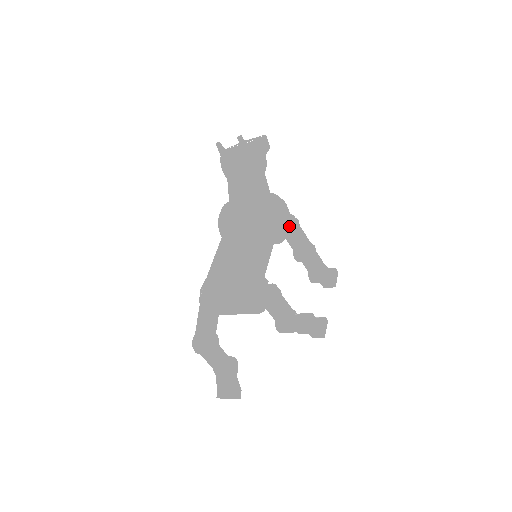
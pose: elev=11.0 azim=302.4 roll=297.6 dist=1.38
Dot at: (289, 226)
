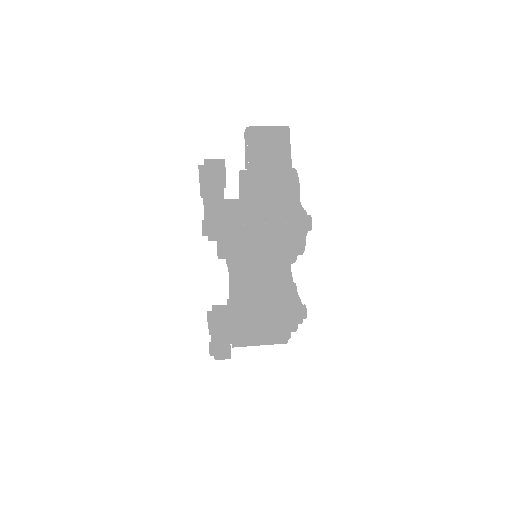
Dot at: (306, 233)
